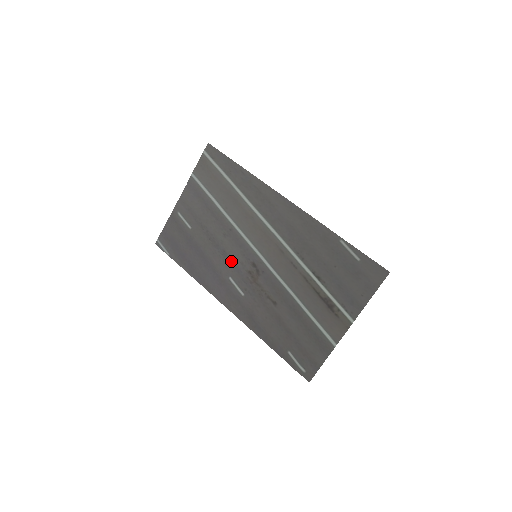
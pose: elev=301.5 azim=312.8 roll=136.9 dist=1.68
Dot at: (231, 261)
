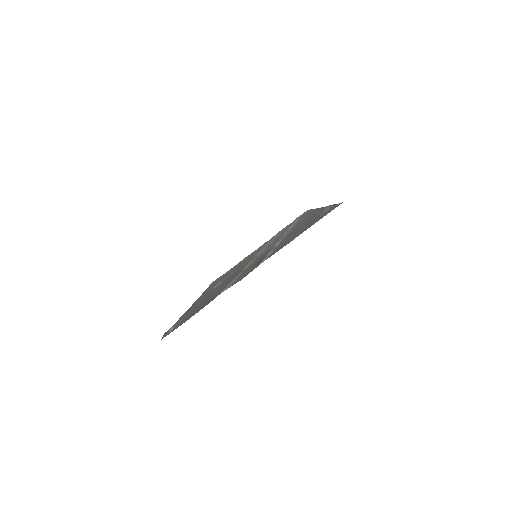
Dot at: occluded
